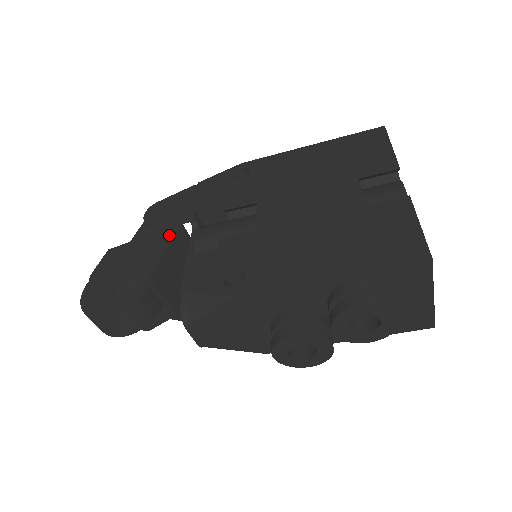
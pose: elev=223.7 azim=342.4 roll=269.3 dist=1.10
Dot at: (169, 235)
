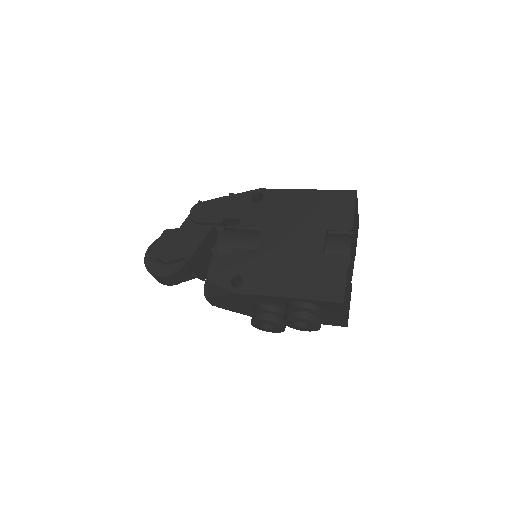
Dot at: (204, 231)
